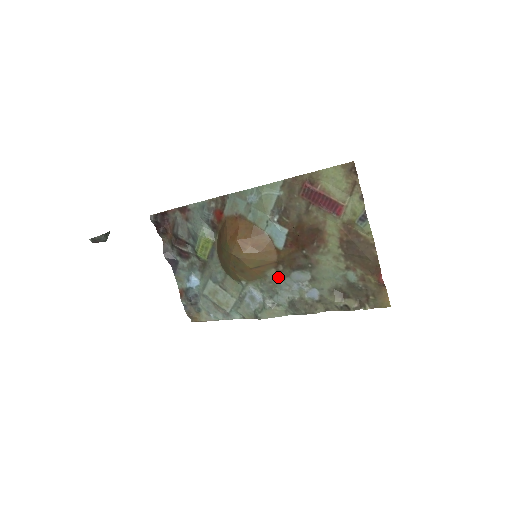
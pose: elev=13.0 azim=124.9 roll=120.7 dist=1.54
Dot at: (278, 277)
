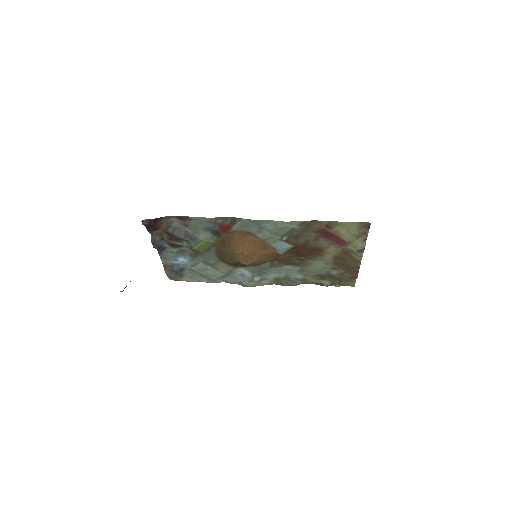
Dot at: (271, 266)
